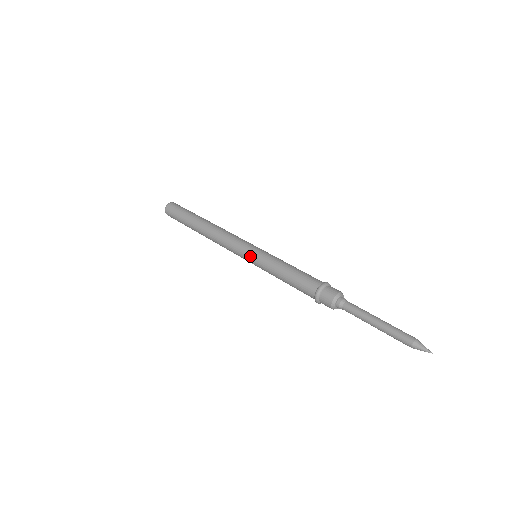
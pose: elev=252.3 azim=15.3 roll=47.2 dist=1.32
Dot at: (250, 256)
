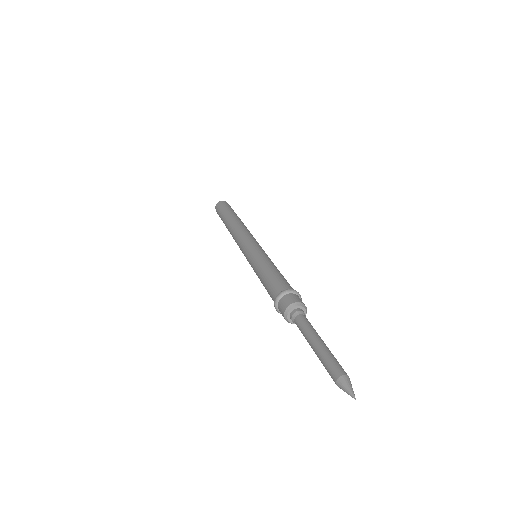
Dot at: (248, 261)
